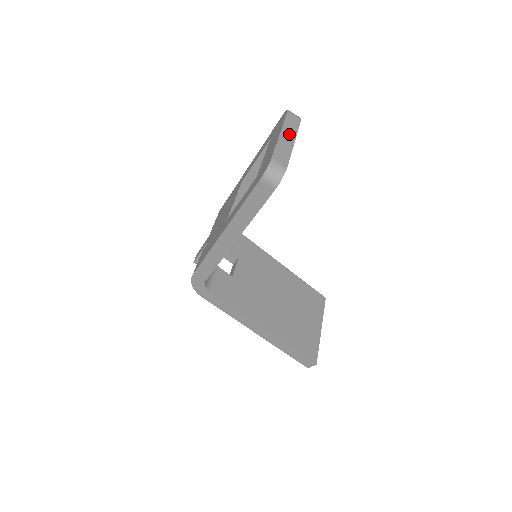
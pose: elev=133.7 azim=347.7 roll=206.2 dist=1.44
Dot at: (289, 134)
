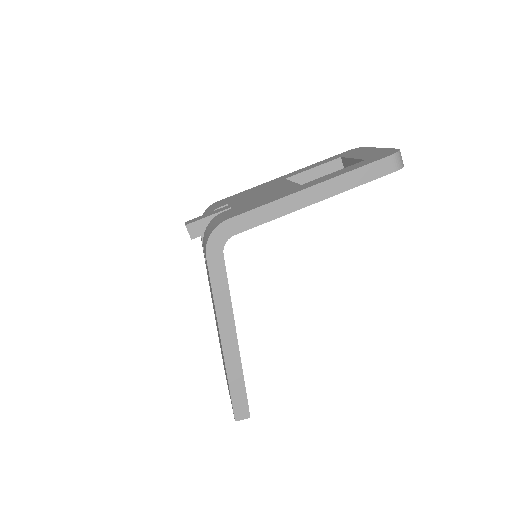
Dot at: occluded
